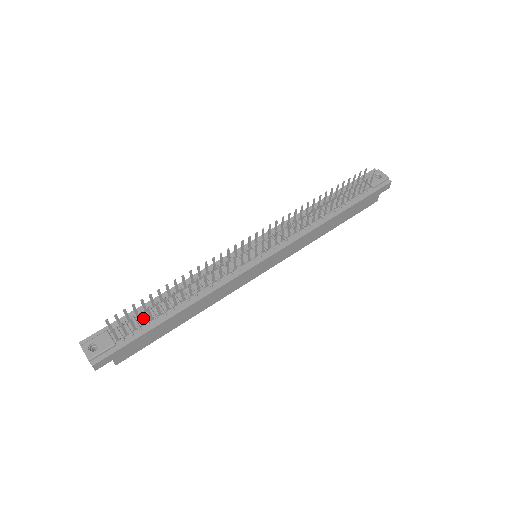
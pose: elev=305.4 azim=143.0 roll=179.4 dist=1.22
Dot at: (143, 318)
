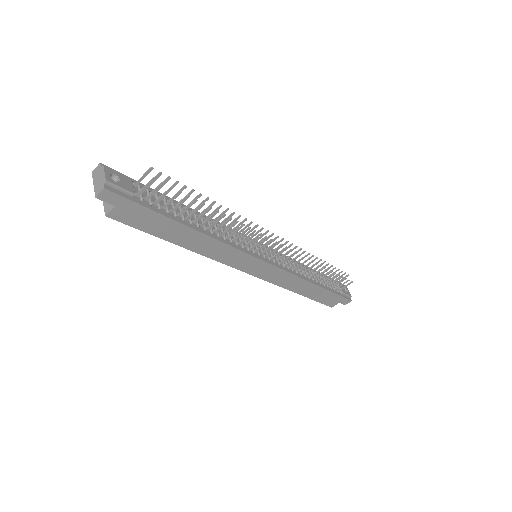
Dot at: (164, 204)
